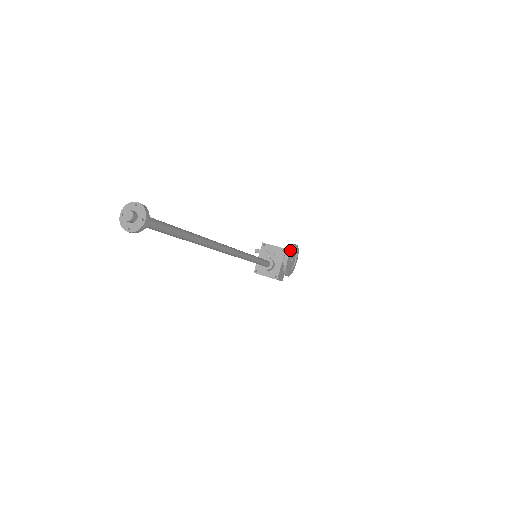
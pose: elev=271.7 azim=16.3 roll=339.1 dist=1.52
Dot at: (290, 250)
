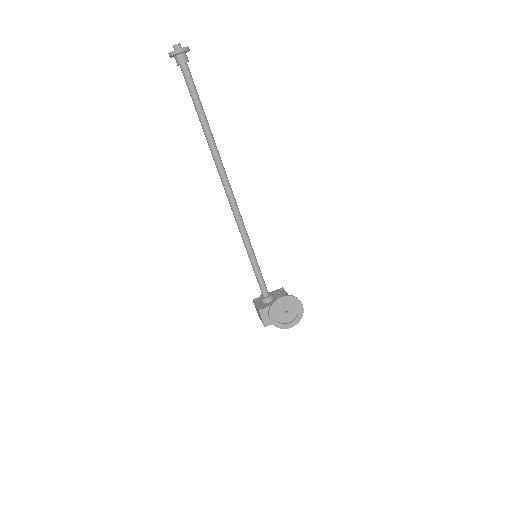
Dot at: (290, 295)
